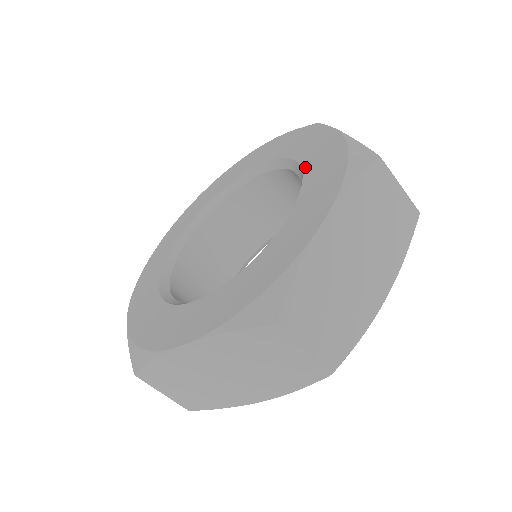
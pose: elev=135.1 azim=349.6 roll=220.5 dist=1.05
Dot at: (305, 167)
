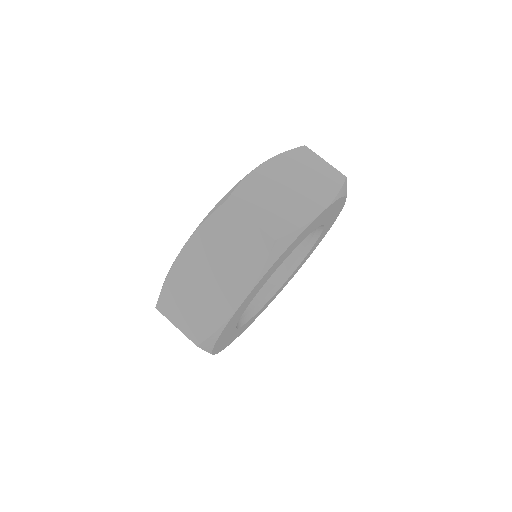
Dot at: occluded
